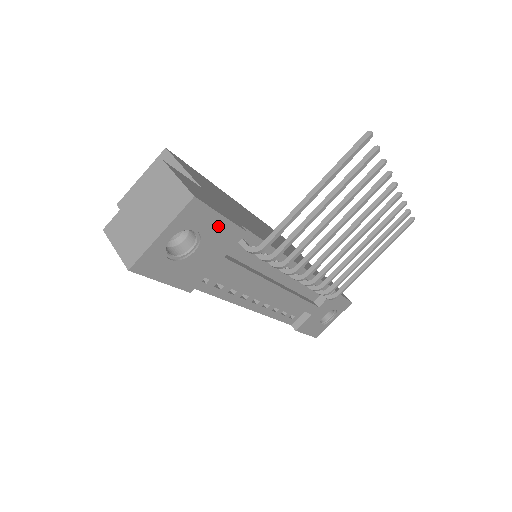
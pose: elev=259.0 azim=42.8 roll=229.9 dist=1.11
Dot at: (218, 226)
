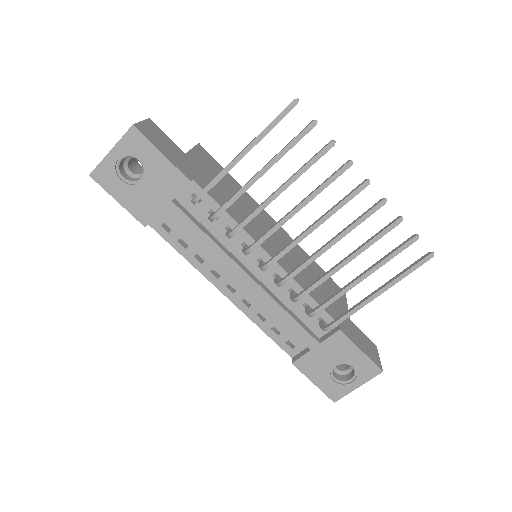
Dot at: (160, 163)
